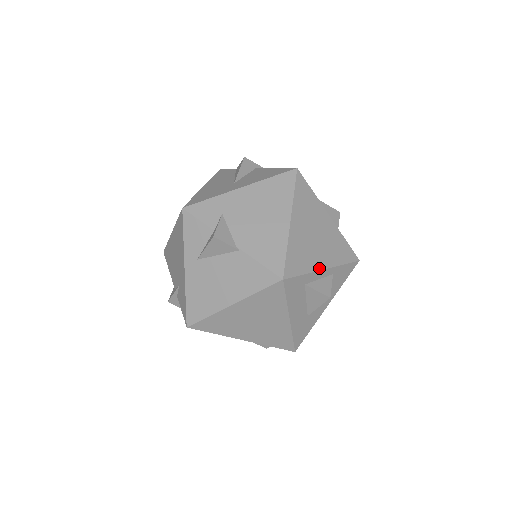
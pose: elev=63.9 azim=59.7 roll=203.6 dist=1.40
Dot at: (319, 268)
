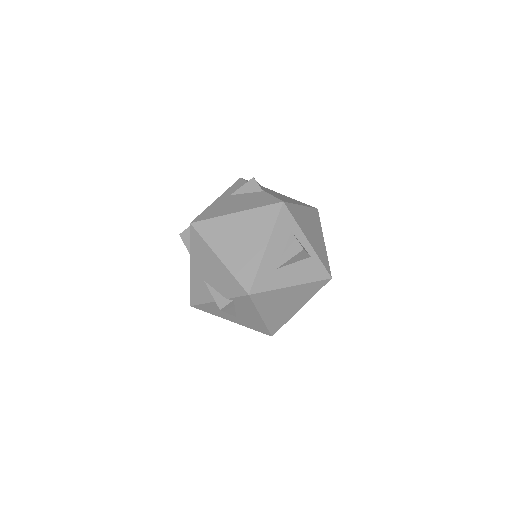
Dot at: (305, 235)
